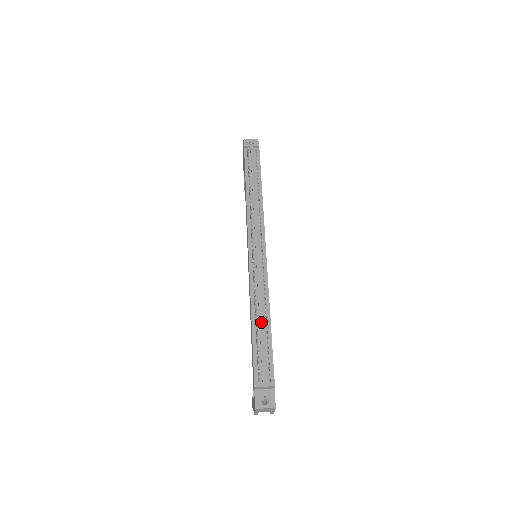
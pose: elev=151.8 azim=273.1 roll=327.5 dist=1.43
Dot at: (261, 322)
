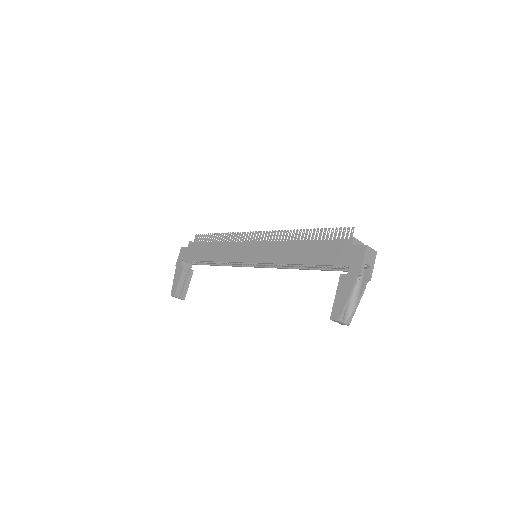
Dot at: occluded
